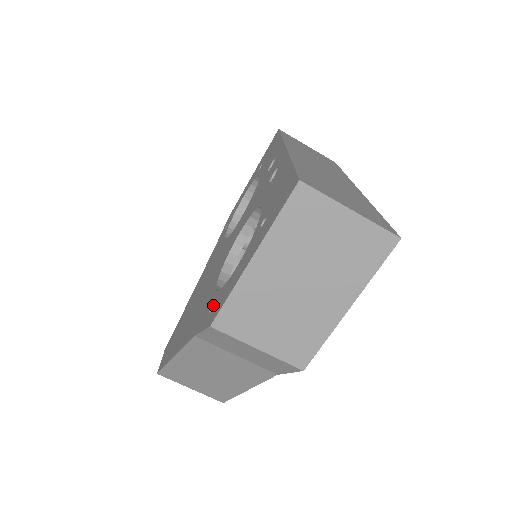
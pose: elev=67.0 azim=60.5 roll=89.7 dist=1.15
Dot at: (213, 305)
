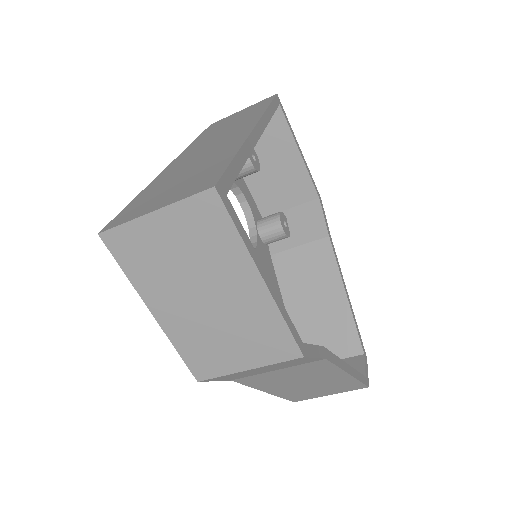
Dot at: occluded
